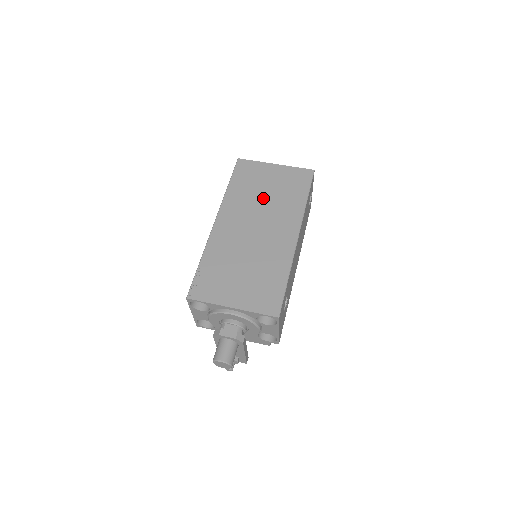
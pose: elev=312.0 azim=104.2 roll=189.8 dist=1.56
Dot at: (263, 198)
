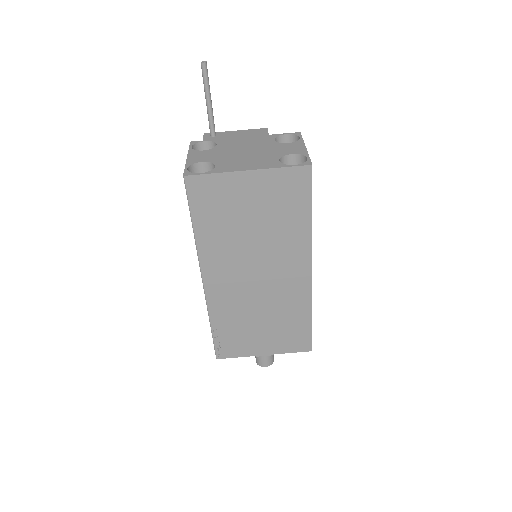
Dot at: (250, 235)
